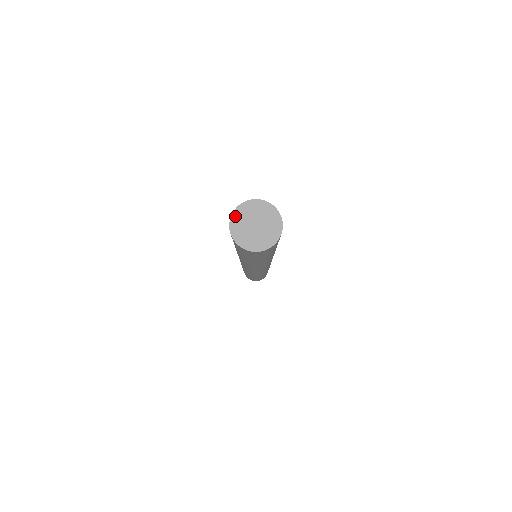
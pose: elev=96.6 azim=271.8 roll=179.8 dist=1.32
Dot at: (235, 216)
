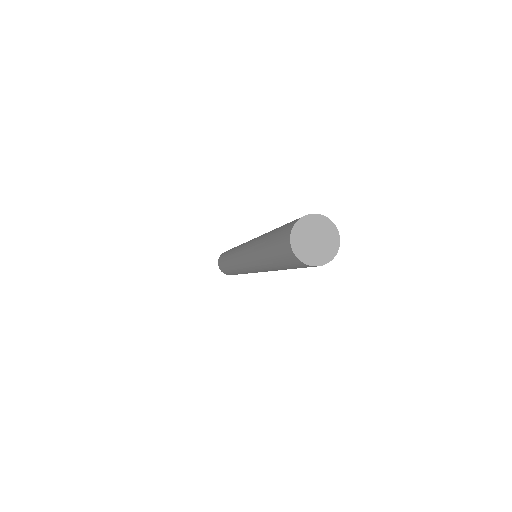
Dot at: (294, 243)
